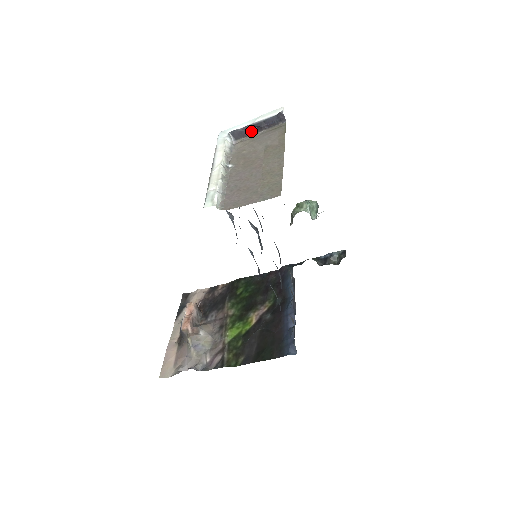
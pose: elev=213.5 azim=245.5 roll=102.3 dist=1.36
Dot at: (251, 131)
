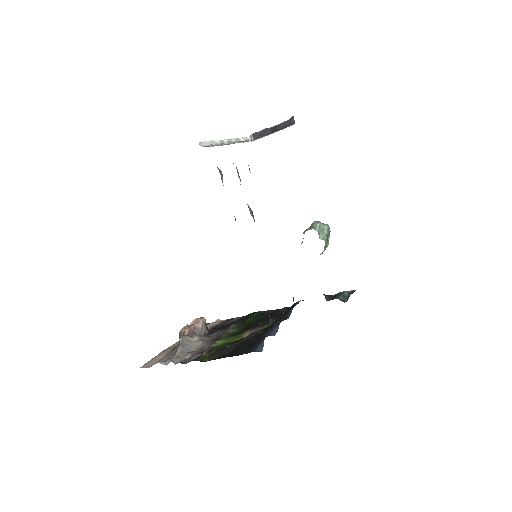
Dot at: (268, 133)
